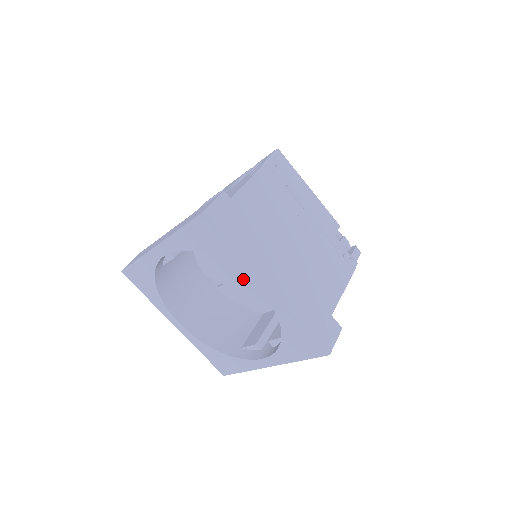
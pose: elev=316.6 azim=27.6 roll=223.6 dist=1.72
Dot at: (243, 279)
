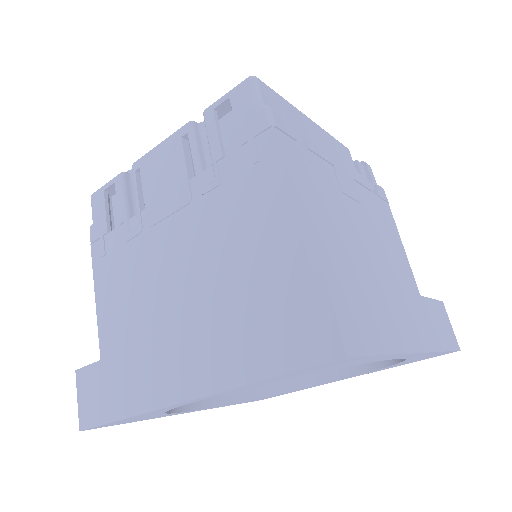
Dot at: occluded
